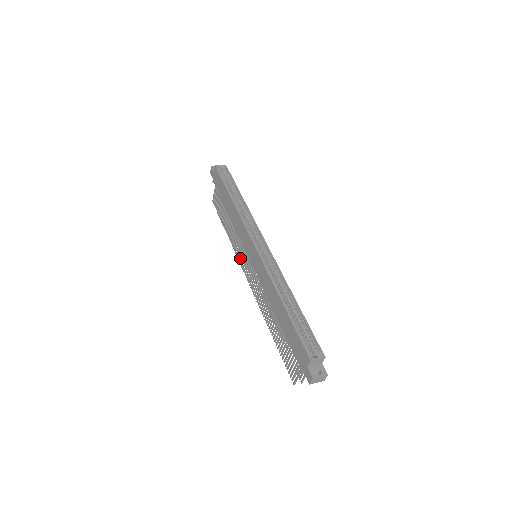
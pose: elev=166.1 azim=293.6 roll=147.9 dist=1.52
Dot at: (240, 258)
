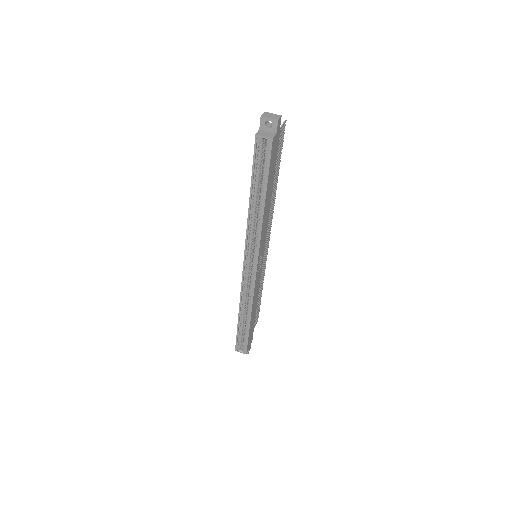
Dot at: occluded
